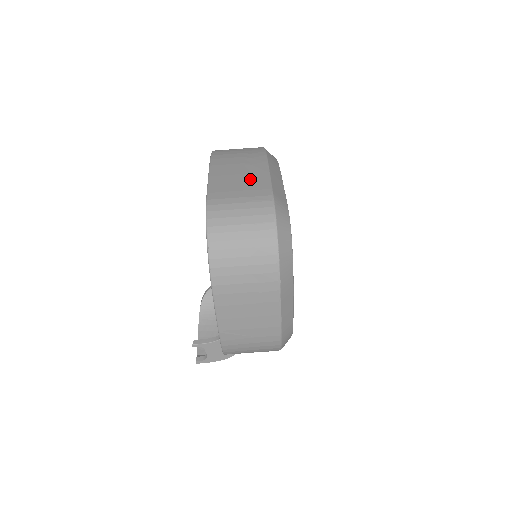
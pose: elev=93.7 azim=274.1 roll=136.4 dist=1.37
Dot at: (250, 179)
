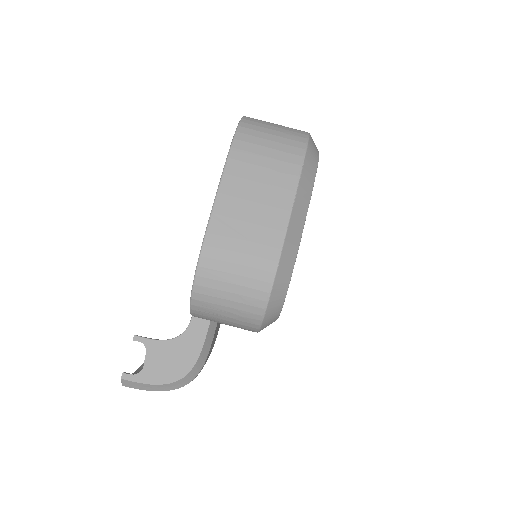
Dot at: occluded
